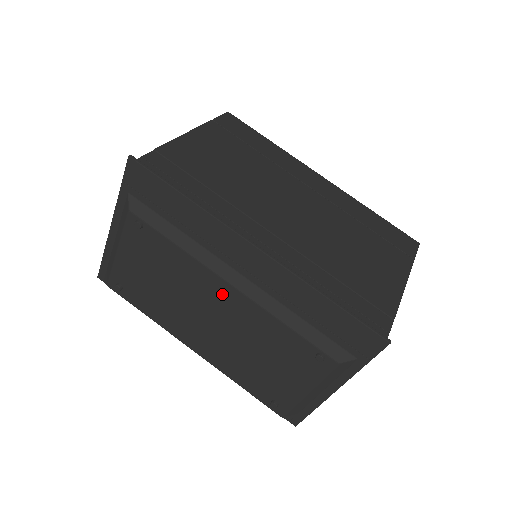
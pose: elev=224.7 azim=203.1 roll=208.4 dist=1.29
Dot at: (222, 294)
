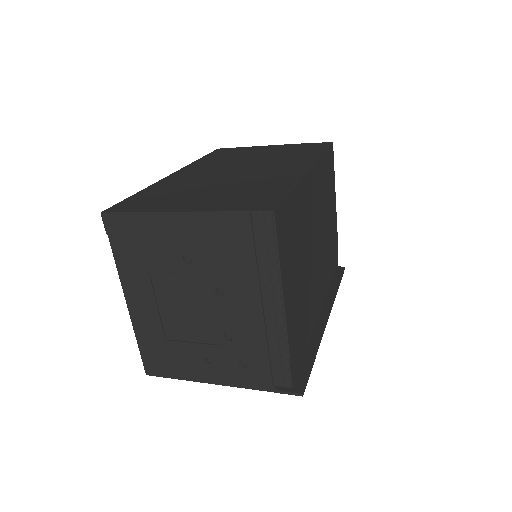
Dot at: occluded
